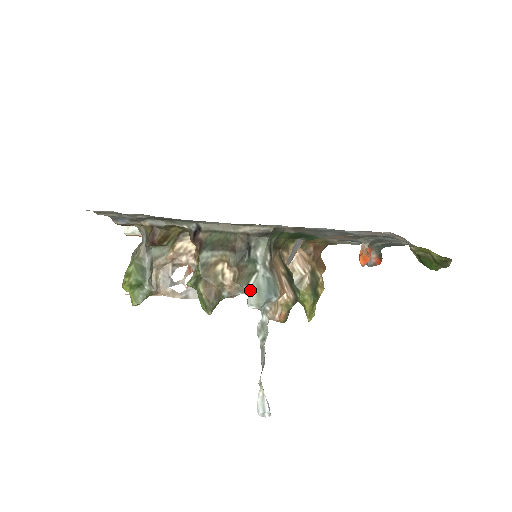
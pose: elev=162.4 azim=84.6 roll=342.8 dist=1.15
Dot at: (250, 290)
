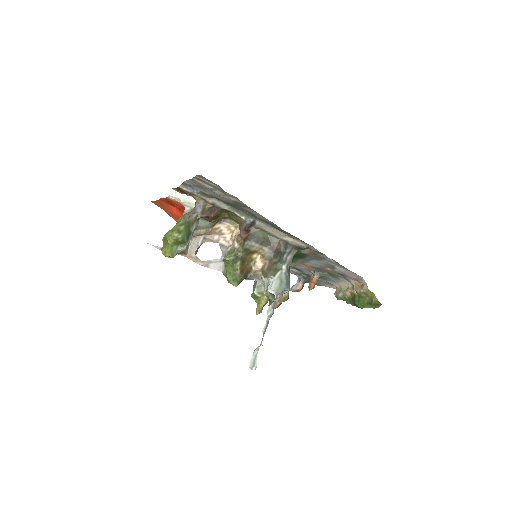
Dot at: (276, 280)
